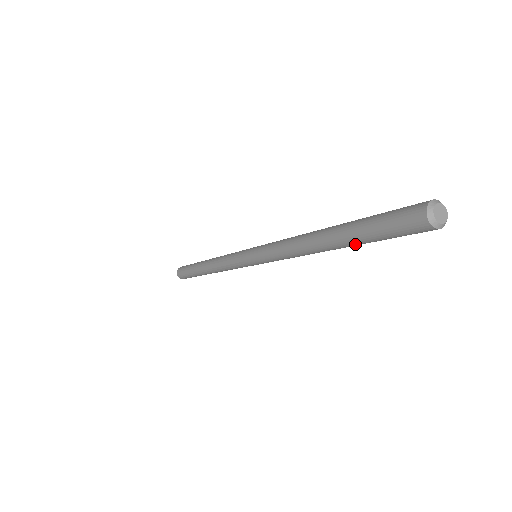
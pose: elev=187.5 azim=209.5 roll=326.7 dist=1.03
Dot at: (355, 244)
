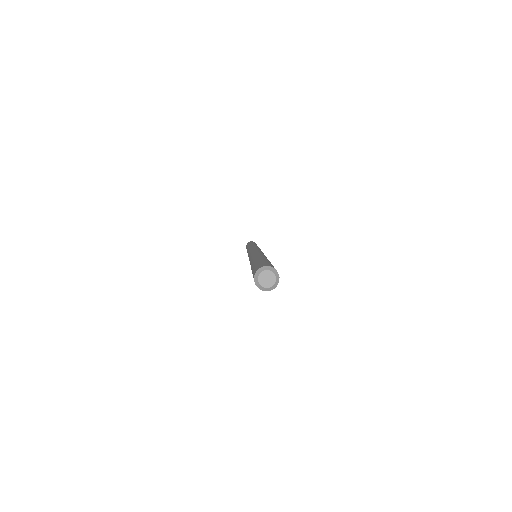
Dot at: occluded
